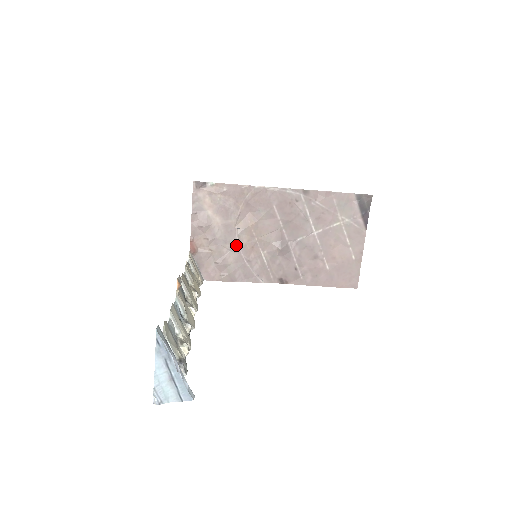
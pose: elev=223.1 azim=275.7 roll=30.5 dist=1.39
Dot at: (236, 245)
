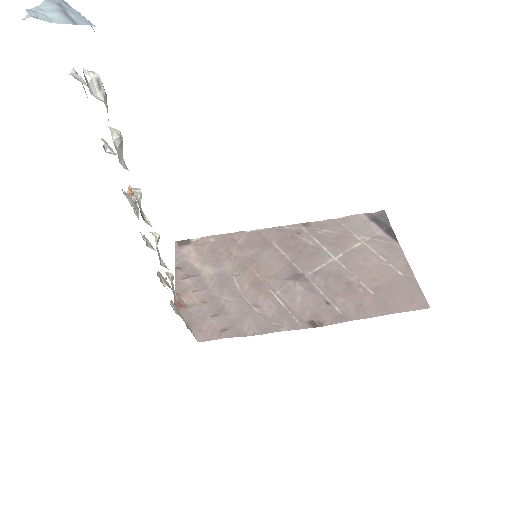
Dot at: (236, 292)
